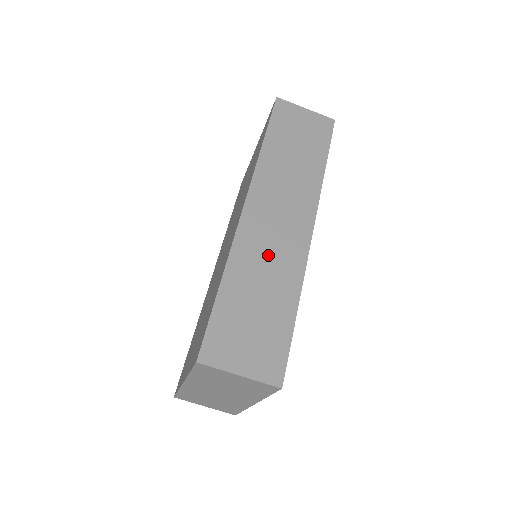
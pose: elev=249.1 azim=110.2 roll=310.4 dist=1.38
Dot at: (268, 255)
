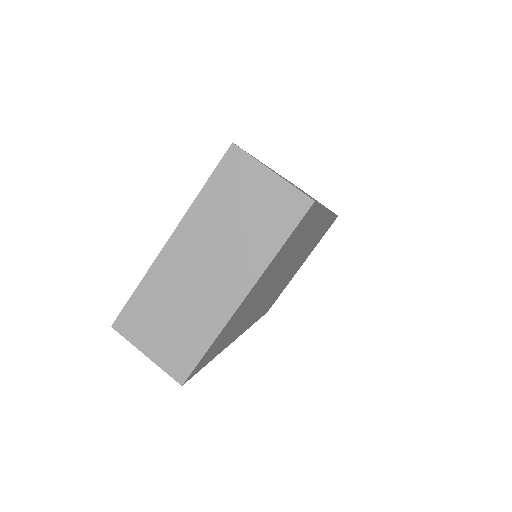
Dot at: occluded
